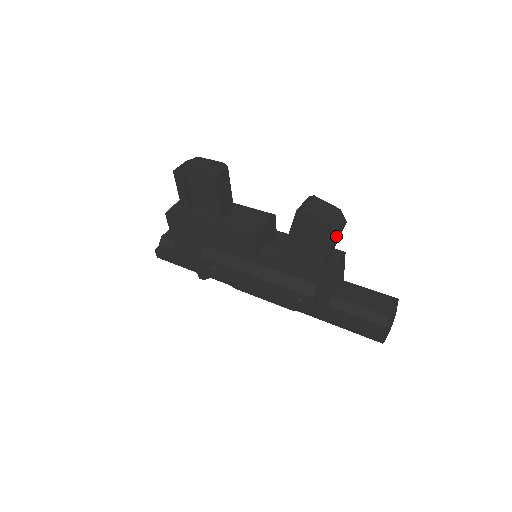
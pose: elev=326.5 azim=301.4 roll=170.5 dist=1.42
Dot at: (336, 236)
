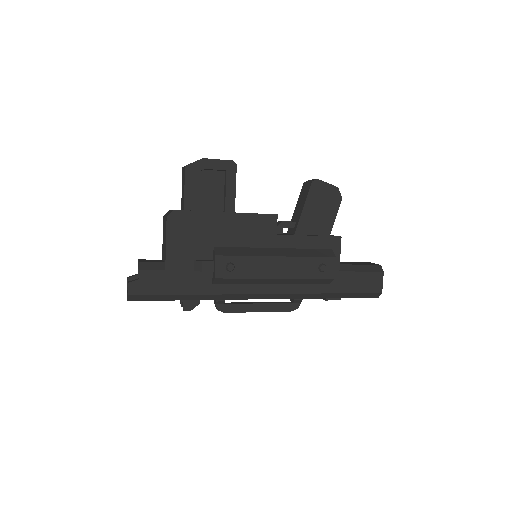
Dot at: occluded
